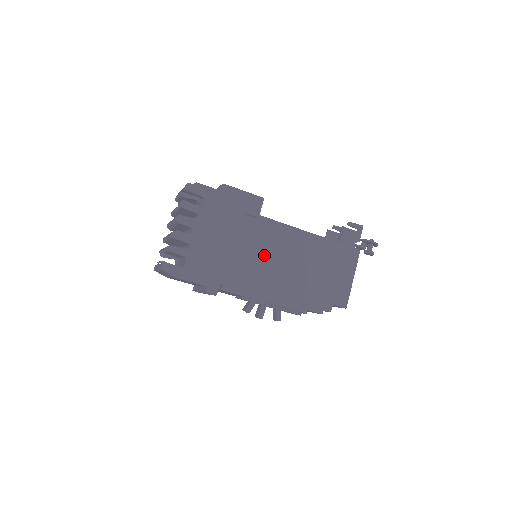
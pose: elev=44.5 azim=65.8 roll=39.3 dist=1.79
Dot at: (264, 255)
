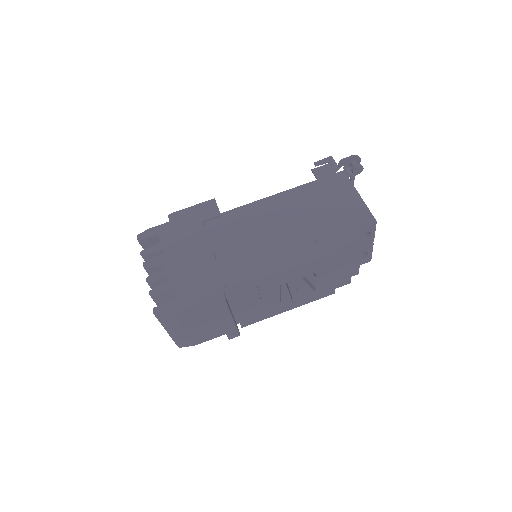
Dot at: (250, 238)
